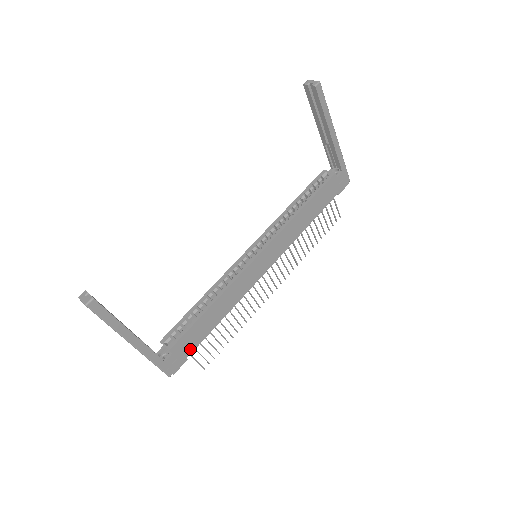
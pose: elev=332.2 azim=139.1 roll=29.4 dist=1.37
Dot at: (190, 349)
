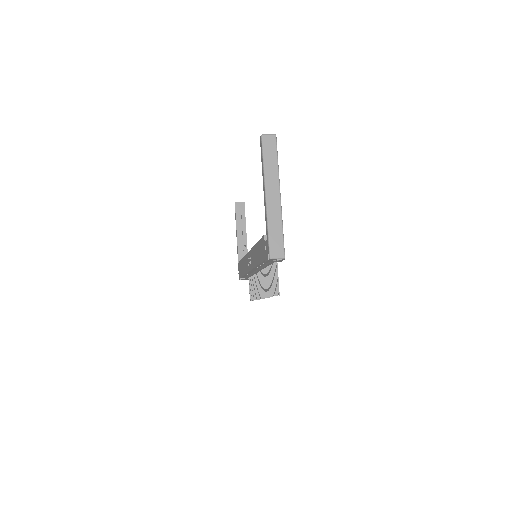
Dot at: occluded
